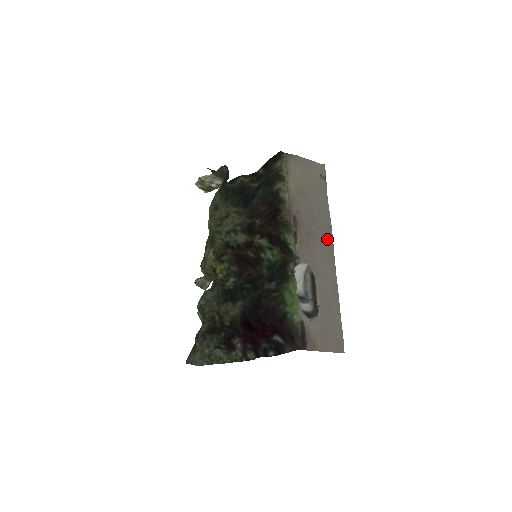
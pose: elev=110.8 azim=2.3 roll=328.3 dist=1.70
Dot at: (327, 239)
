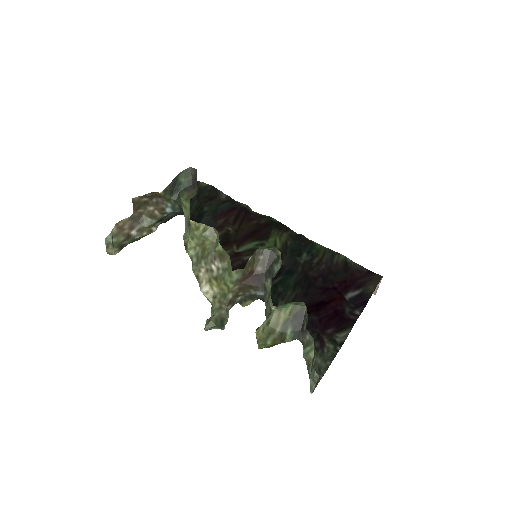
Dot at: occluded
